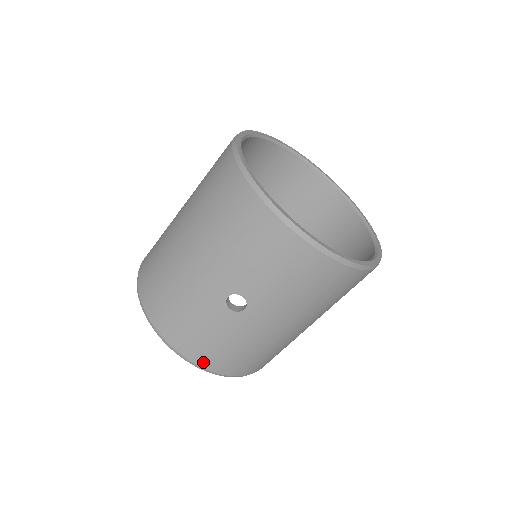
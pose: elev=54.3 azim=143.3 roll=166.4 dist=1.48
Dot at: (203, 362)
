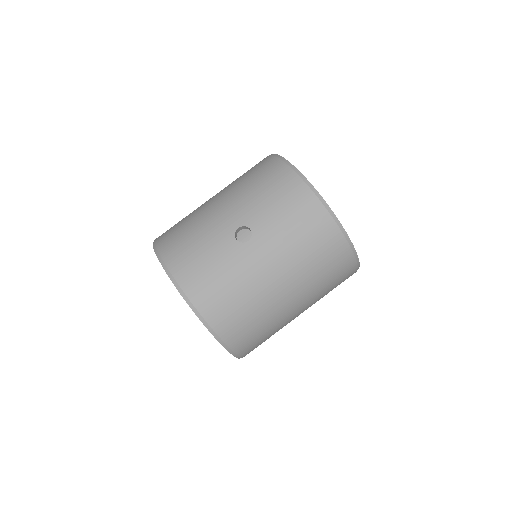
Dot at: (192, 292)
